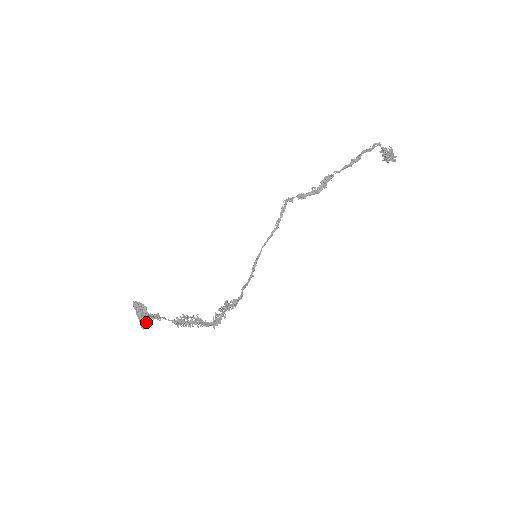
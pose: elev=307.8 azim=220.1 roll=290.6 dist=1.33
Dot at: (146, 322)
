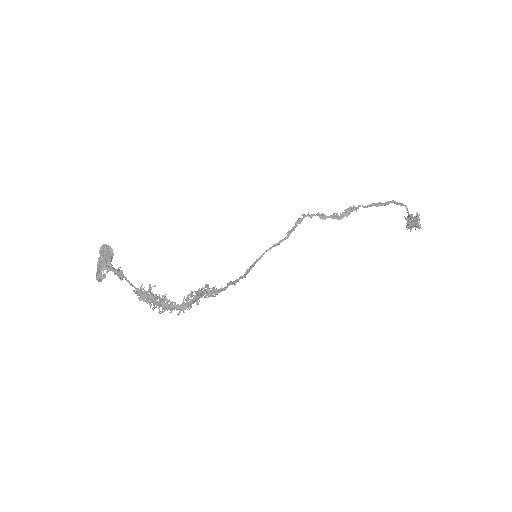
Dot at: (104, 275)
